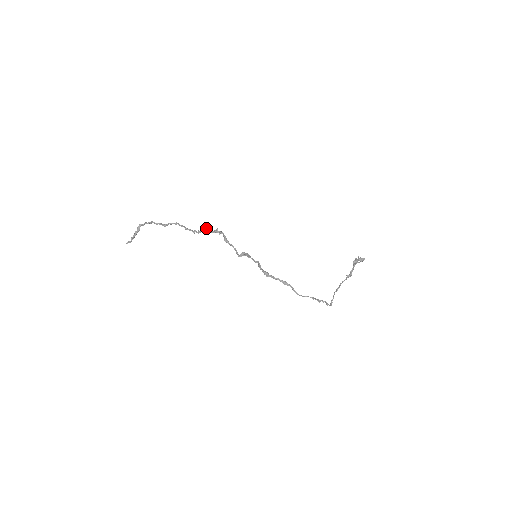
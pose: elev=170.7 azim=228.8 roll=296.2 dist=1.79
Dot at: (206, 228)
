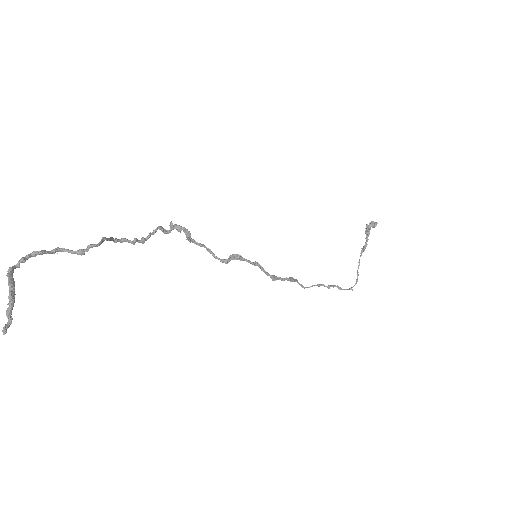
Dot at: (156, 228)
